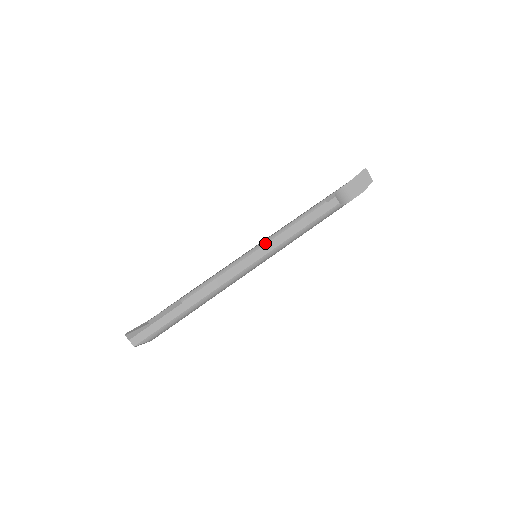
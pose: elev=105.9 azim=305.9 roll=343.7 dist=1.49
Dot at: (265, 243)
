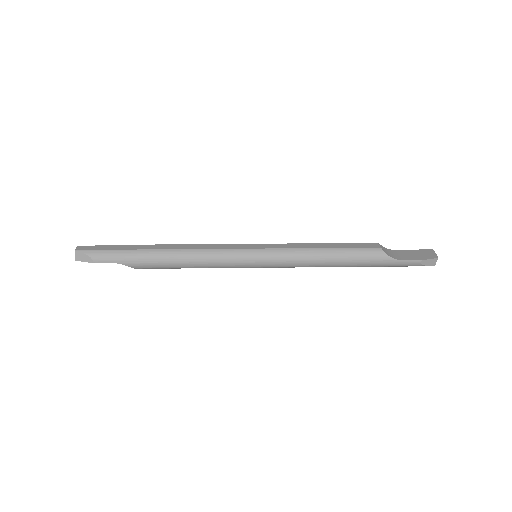
Dot at: occluded
